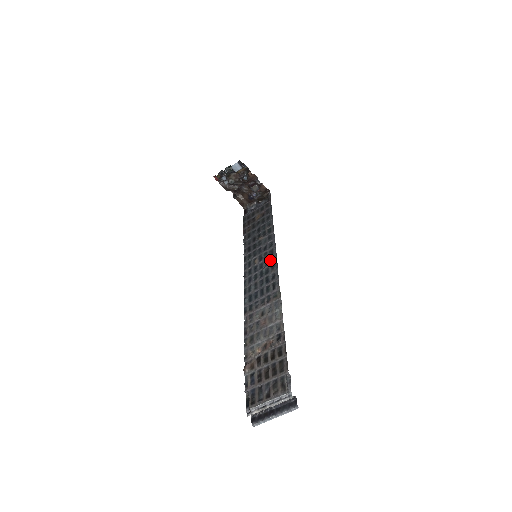
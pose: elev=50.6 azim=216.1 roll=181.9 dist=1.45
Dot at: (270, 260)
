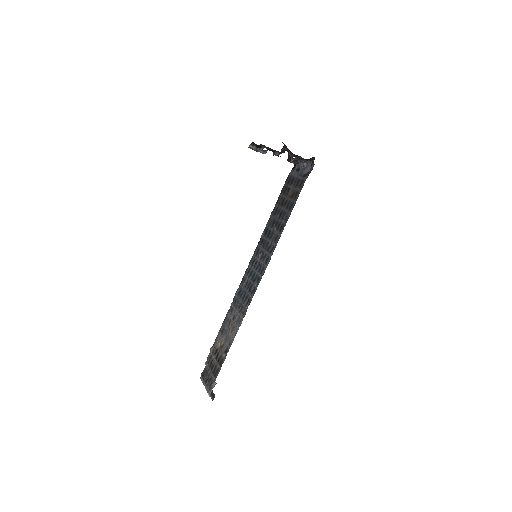
Dot at: (262, 269)
